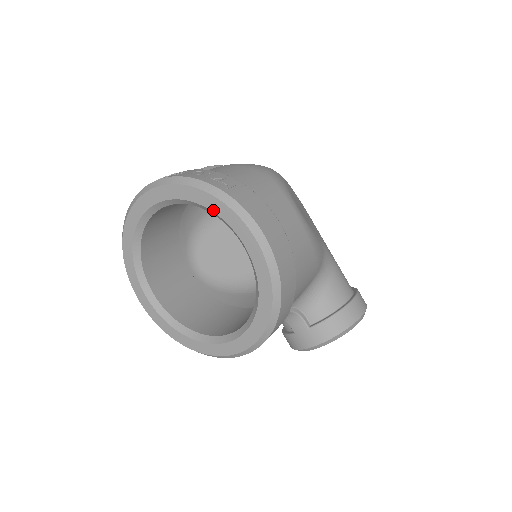
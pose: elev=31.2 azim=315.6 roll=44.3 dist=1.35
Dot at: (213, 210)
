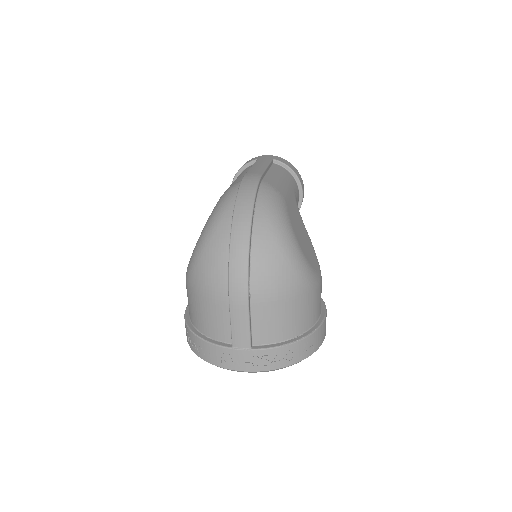
Dot at: occluded
